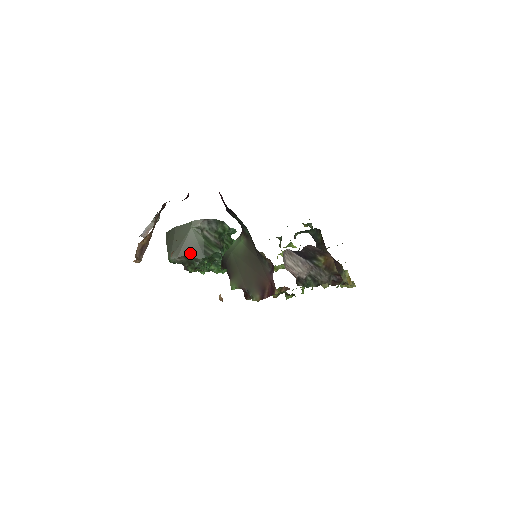
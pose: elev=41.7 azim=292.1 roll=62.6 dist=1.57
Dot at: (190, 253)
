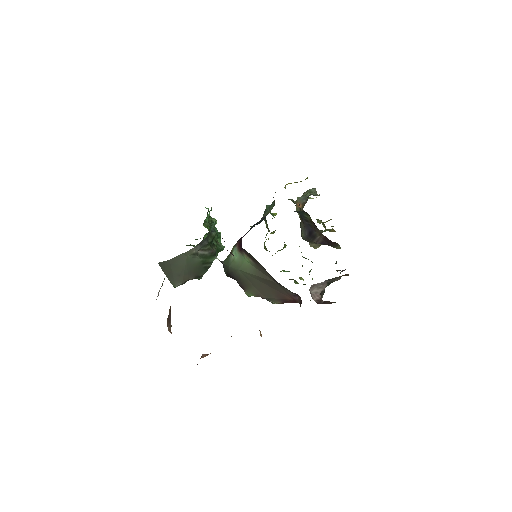
Dot at: (193, 275)
